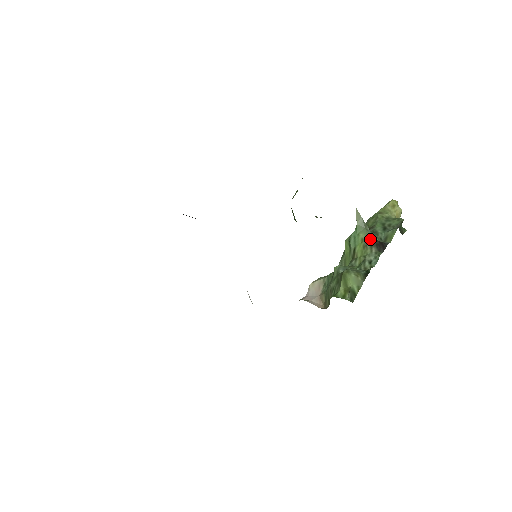
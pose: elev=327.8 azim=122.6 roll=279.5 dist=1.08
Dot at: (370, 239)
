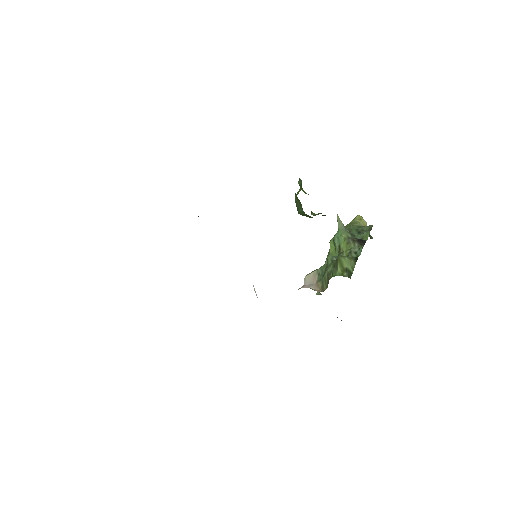
Dot at: (351, 237)
